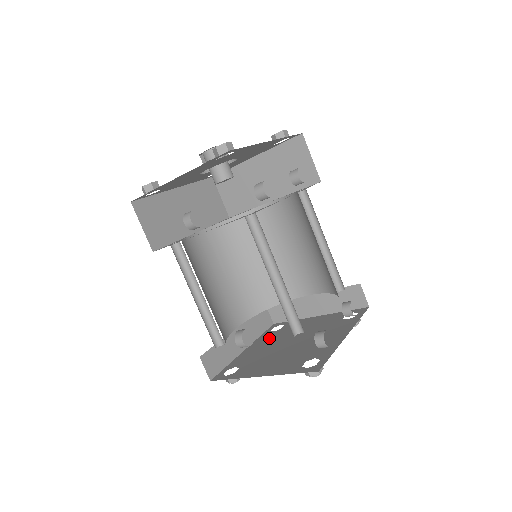
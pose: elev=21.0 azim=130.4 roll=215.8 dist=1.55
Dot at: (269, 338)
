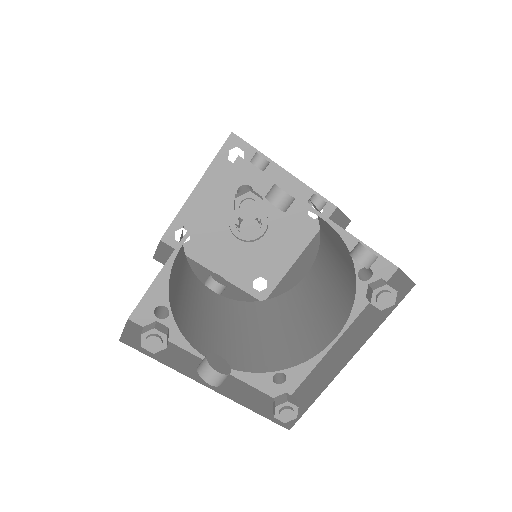
Dot at: occluded
